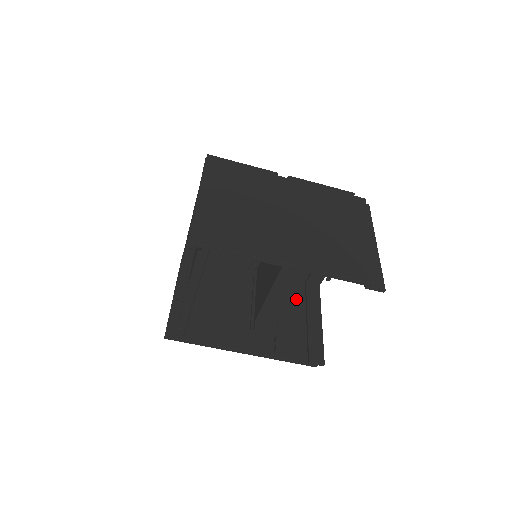
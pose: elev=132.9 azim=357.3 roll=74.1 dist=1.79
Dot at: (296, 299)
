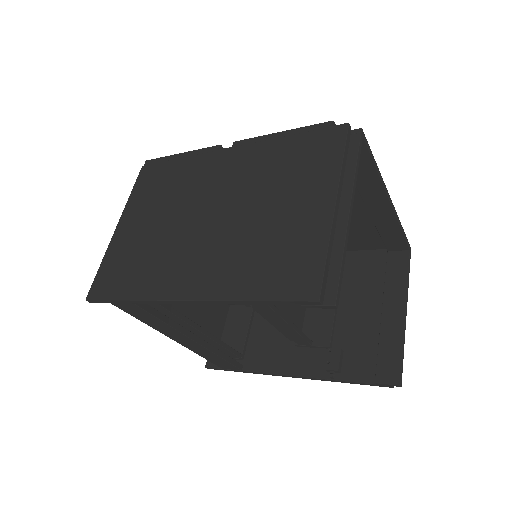
Dot at: (371, 281)
